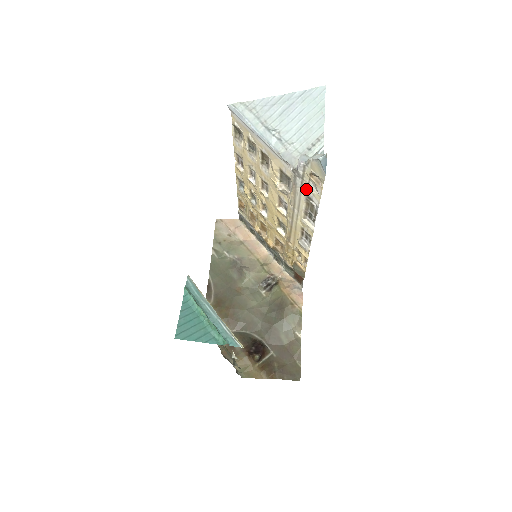
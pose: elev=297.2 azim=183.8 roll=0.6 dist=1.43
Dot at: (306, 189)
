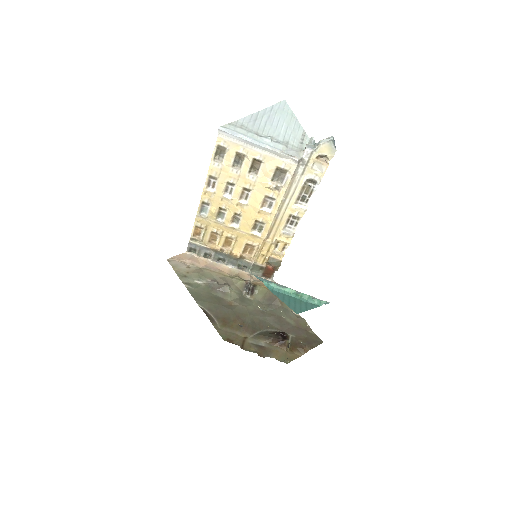
Dot at: (307, 173)
